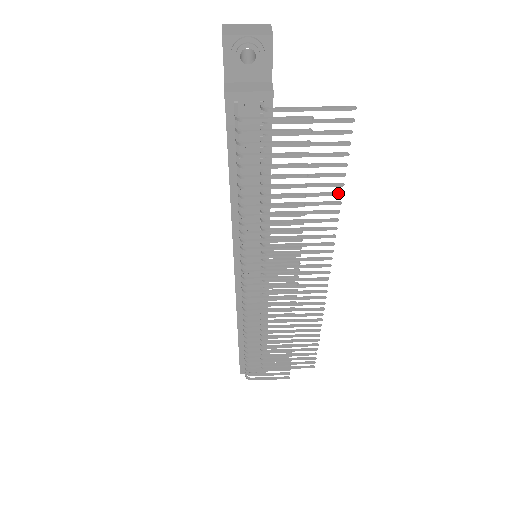
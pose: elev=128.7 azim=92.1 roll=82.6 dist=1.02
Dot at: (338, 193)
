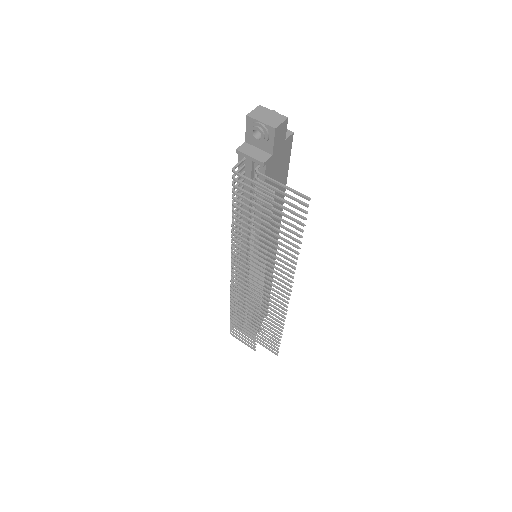
Dot at: (297, 246)
